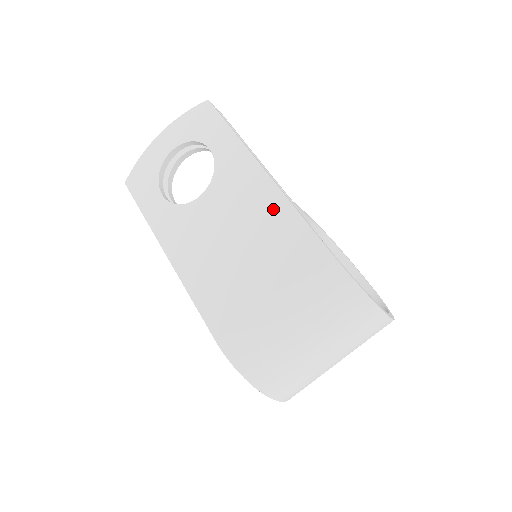
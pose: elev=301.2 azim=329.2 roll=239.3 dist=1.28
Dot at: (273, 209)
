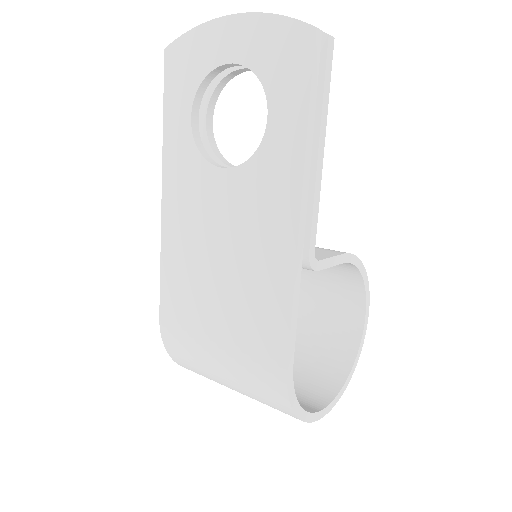
Dot at: (274, 274)
